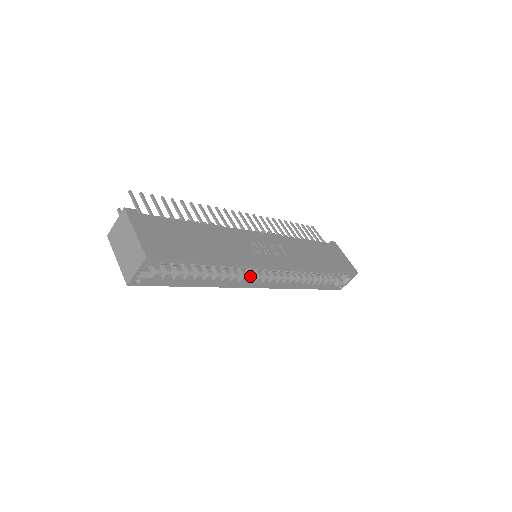
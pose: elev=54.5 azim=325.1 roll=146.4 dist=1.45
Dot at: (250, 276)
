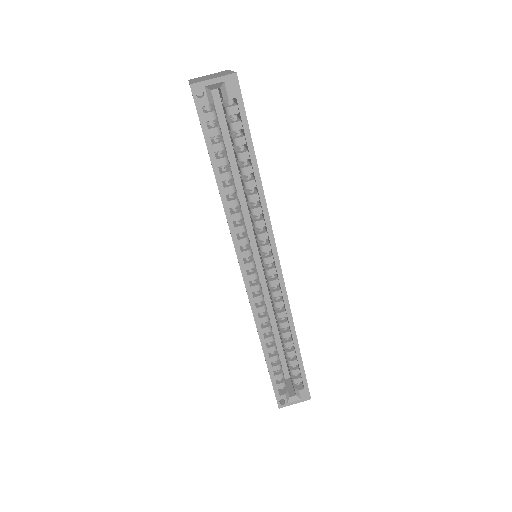
Dot at: (249, 248)
